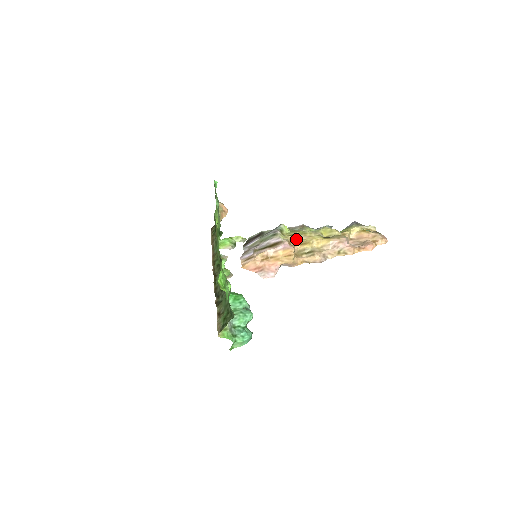
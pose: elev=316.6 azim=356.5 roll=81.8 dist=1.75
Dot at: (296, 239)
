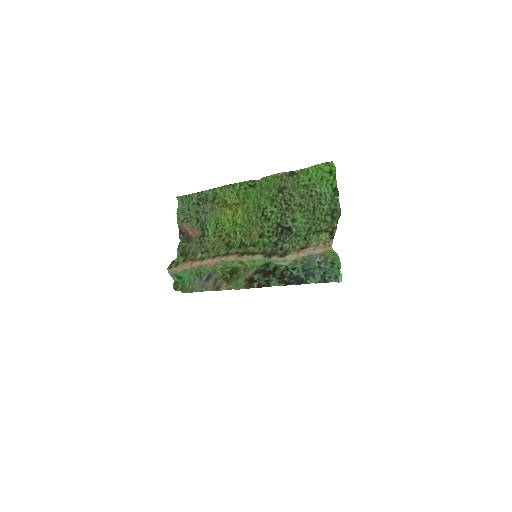
Dot at: occluded
